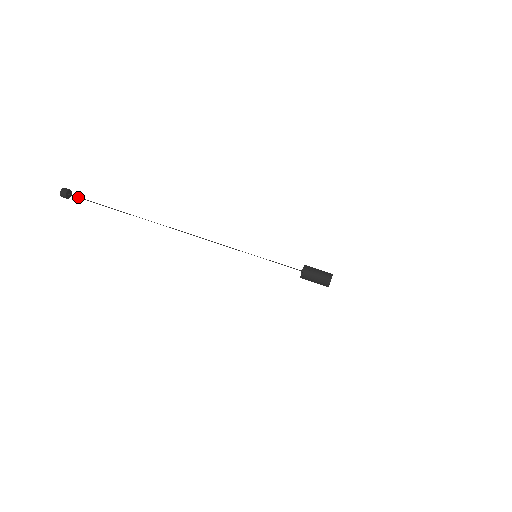
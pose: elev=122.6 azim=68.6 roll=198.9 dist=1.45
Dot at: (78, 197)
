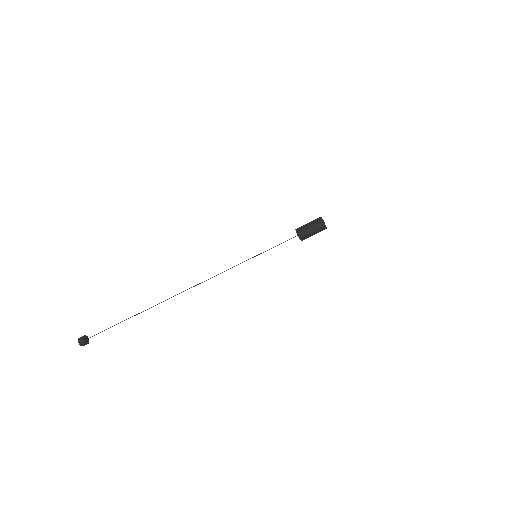
Dot at: occluded
